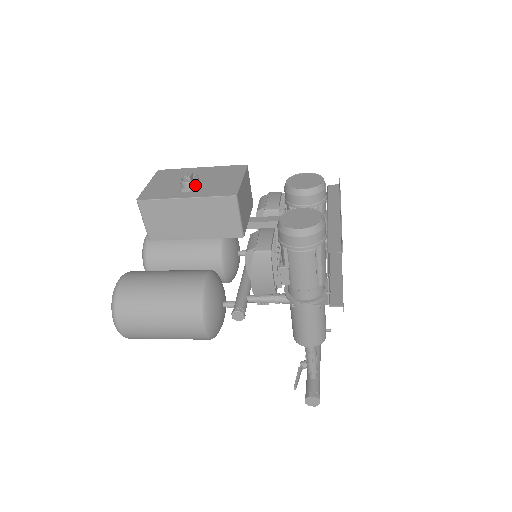
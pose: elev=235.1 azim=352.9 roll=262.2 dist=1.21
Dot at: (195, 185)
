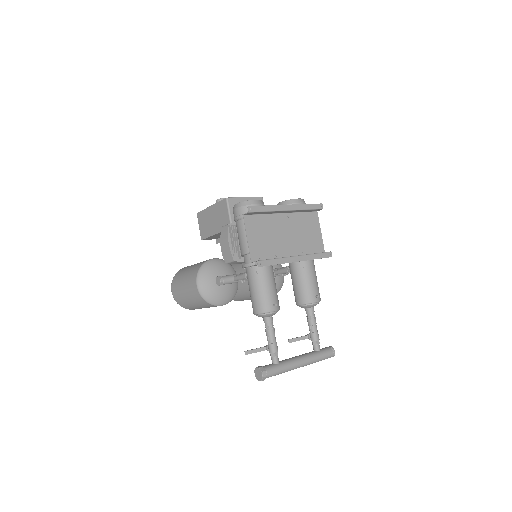
Dot at: occluded
